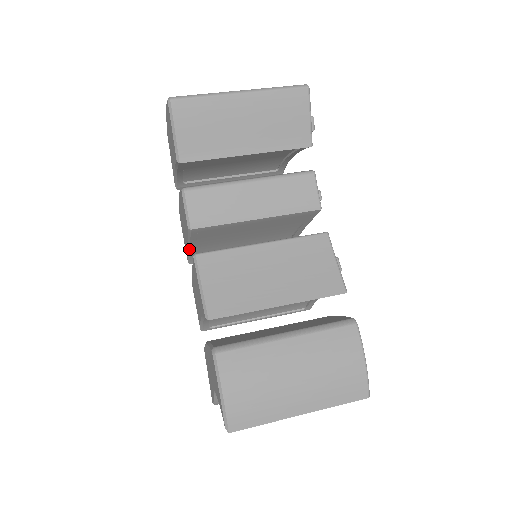
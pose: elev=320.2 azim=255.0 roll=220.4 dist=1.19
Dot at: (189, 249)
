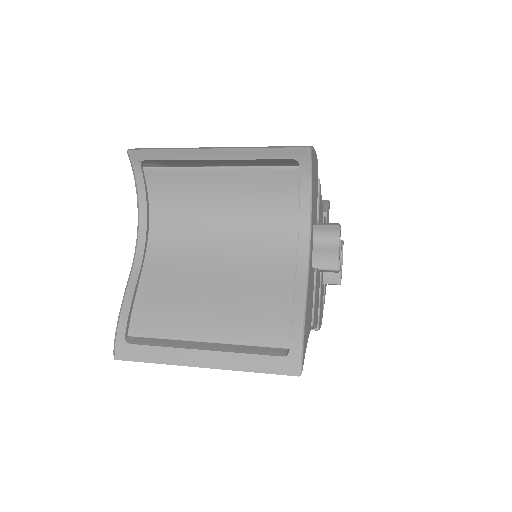
Dot at: occluded
